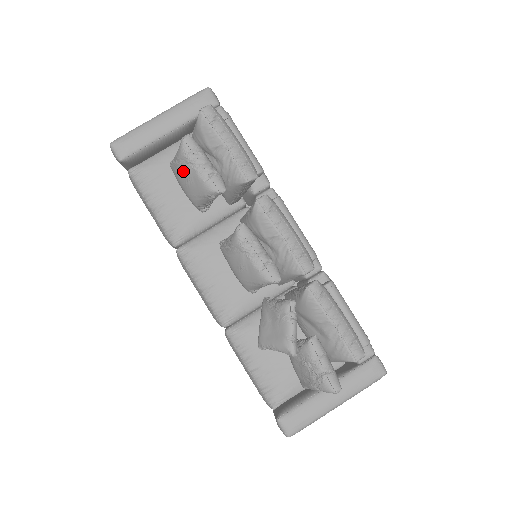
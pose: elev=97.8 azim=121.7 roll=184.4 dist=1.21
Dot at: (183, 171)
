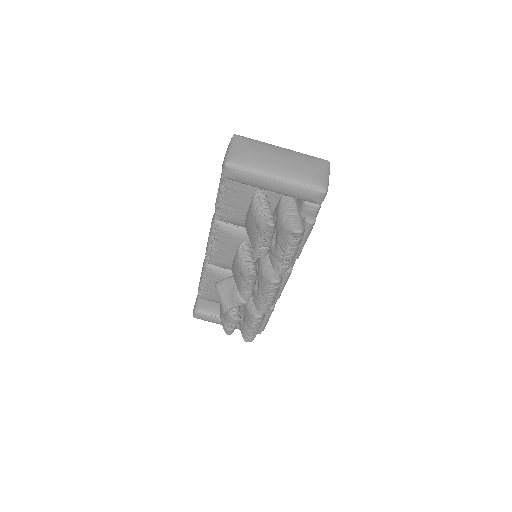
Dot at: (253, 225)
